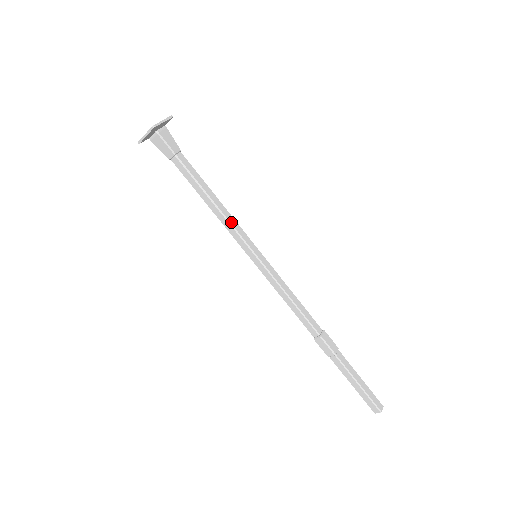
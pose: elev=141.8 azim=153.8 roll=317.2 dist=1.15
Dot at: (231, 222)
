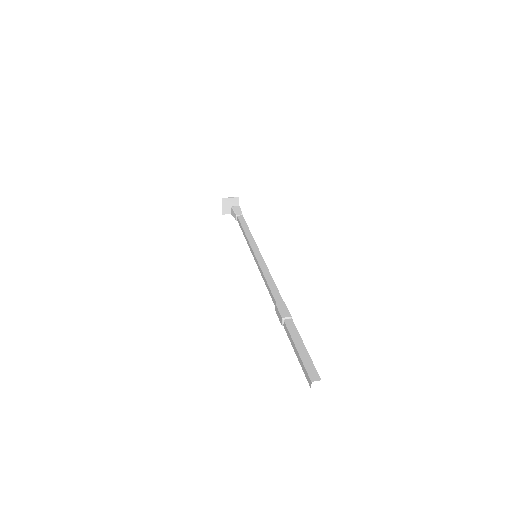
Dot at: (250, 240)
